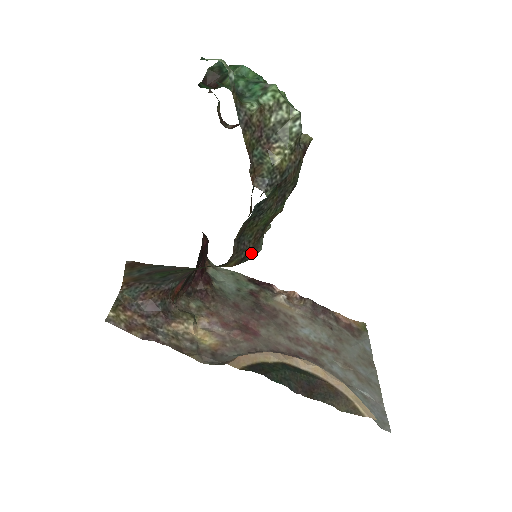
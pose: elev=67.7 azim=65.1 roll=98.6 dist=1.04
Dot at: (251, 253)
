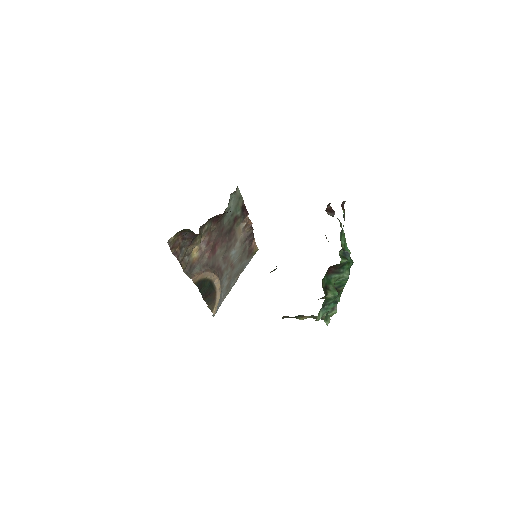
Dot at: occluded
